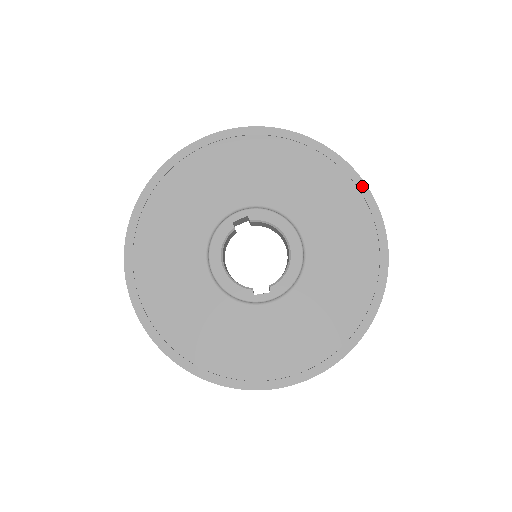
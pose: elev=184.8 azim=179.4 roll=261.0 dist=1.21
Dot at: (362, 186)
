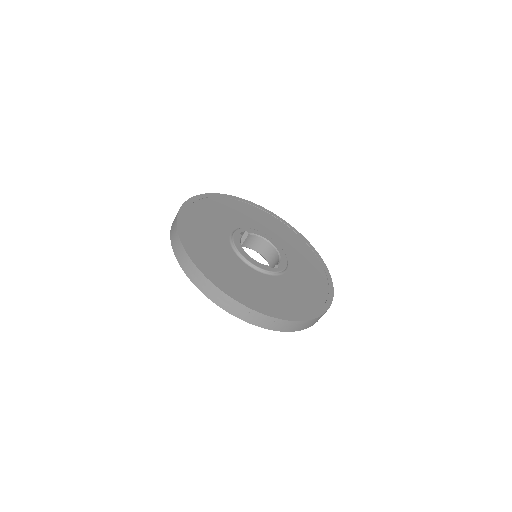
Dot at: (290, 226)
